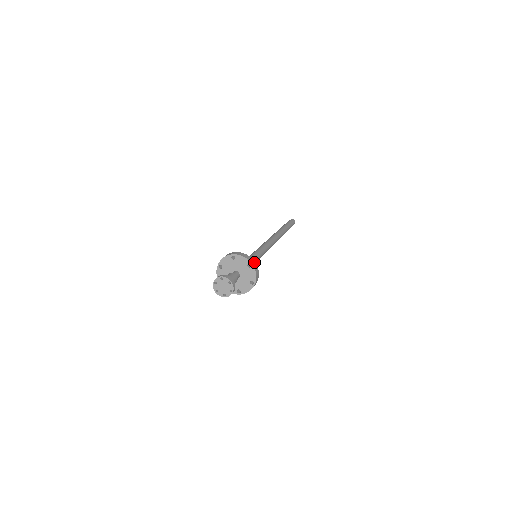
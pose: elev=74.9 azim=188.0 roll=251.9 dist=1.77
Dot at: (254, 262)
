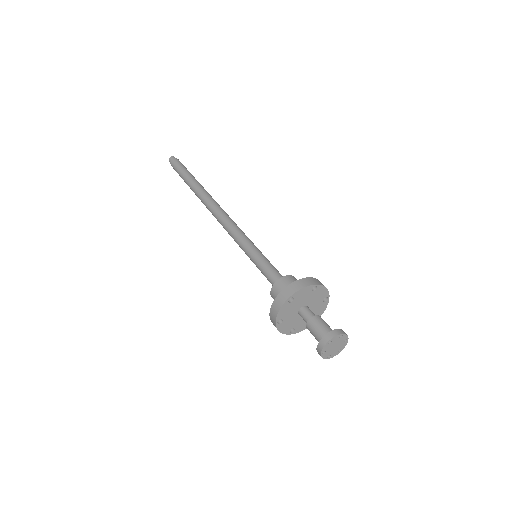
Dot at: (311, 279)
